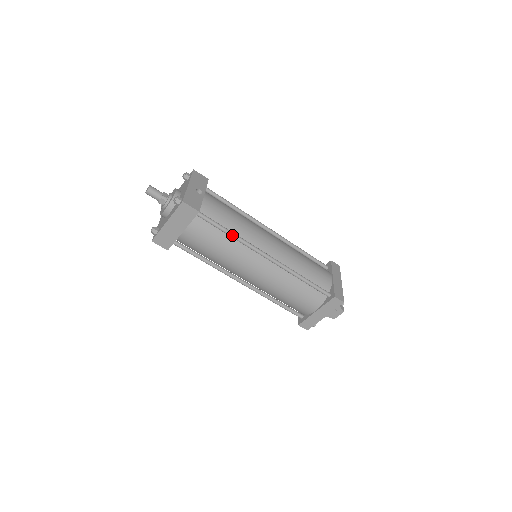
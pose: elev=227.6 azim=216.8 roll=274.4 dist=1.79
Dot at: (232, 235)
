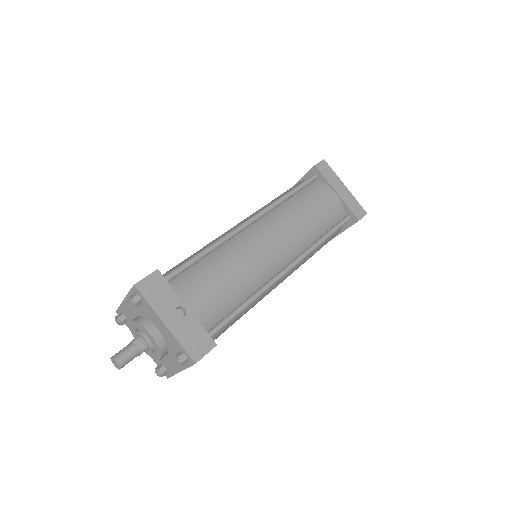
Dot at: (250, 304)
